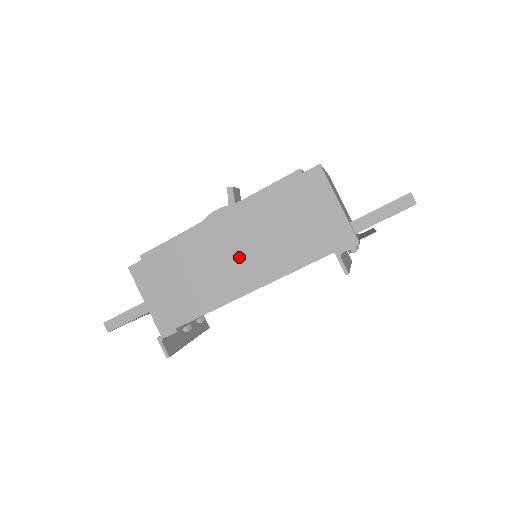
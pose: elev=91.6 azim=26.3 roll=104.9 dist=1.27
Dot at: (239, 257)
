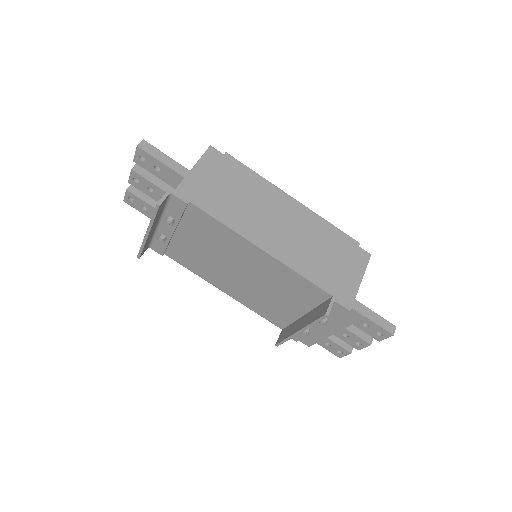
Dot at: (280, 228)
